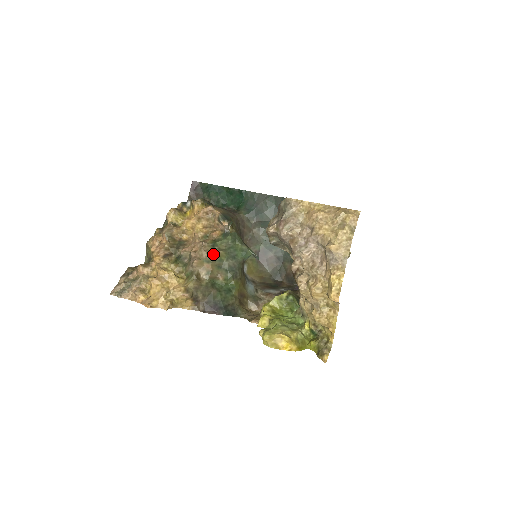
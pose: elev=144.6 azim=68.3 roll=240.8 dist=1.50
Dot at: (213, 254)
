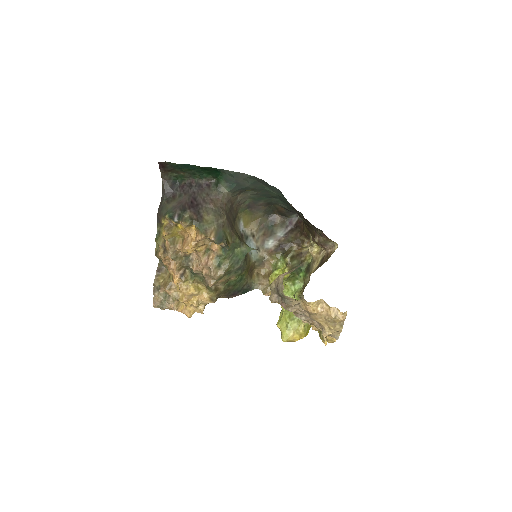
Dot at: (222, 275)
